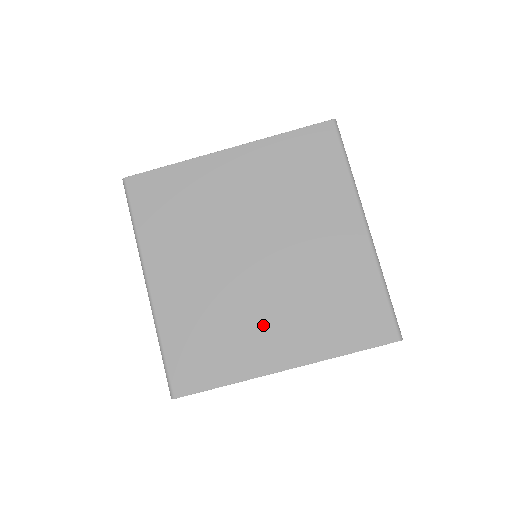
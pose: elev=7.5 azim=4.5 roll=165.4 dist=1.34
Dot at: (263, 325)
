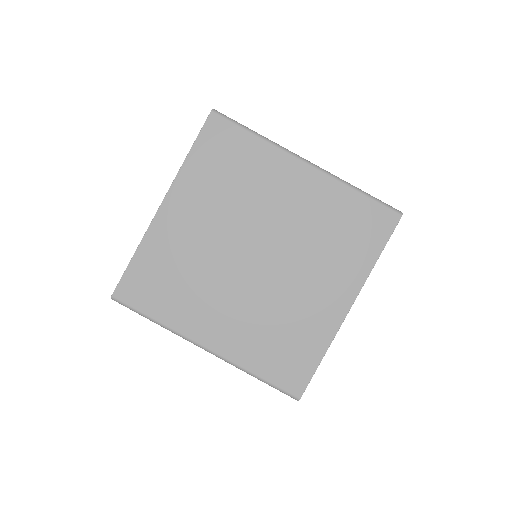
Dot at: (308, 295)
